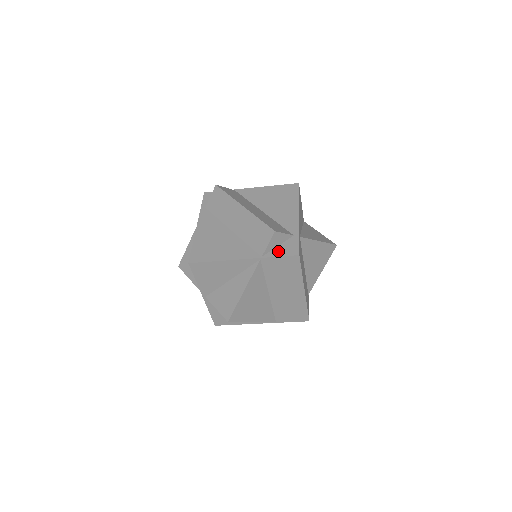
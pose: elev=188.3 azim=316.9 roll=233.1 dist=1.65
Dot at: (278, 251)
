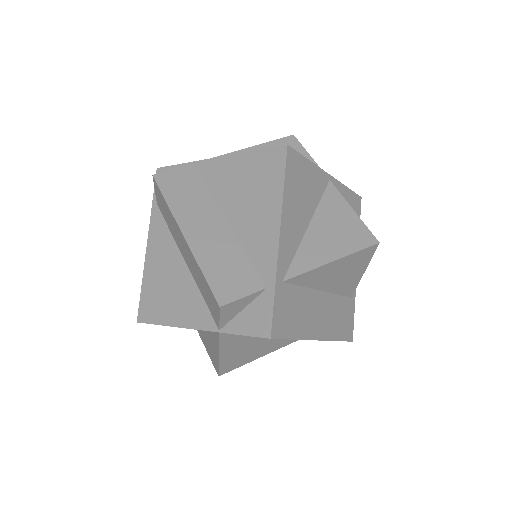
Dot at: (241, 322)
